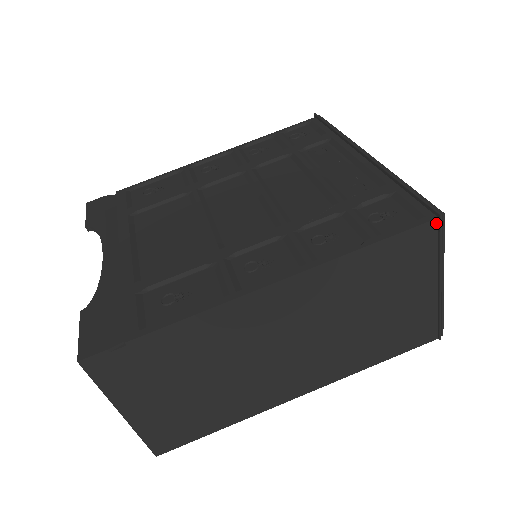
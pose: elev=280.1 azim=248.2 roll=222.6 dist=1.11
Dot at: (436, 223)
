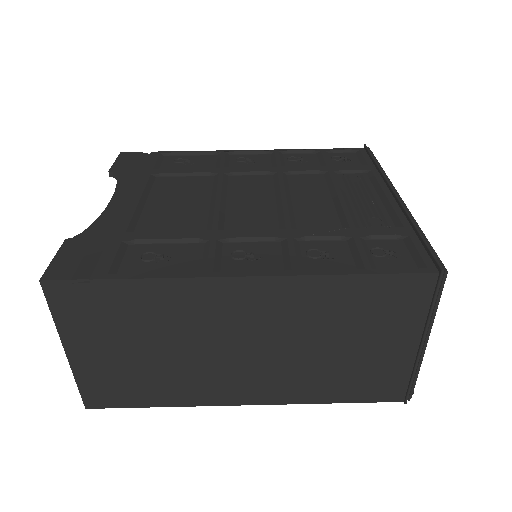
Dot at: (436, 278)
